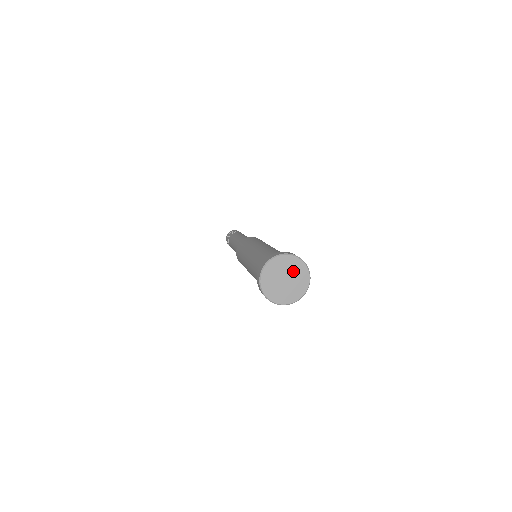
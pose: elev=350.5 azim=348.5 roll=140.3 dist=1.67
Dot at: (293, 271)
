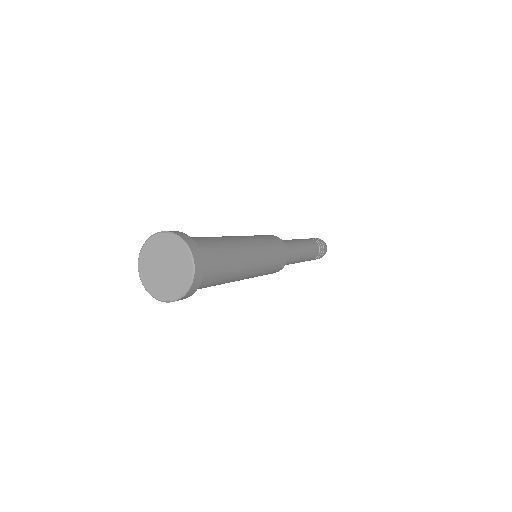
Dot at: (170, 253)
